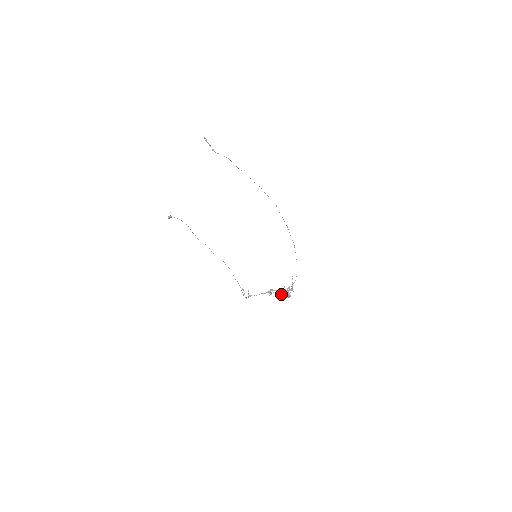
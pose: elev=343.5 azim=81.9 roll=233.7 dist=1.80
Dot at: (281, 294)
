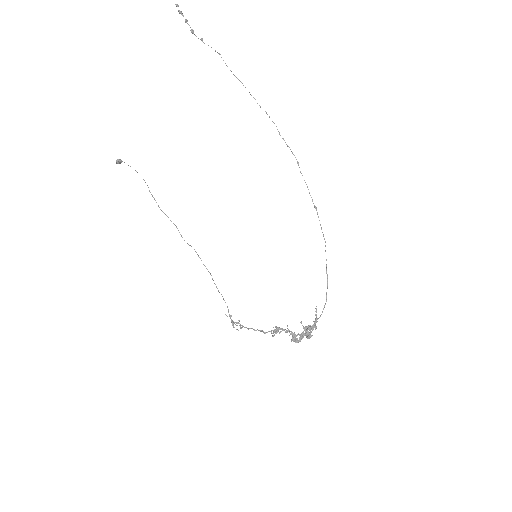
Dot at: (294, 336)
